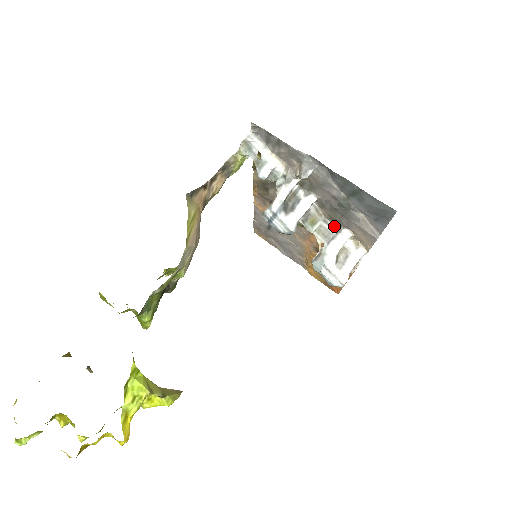
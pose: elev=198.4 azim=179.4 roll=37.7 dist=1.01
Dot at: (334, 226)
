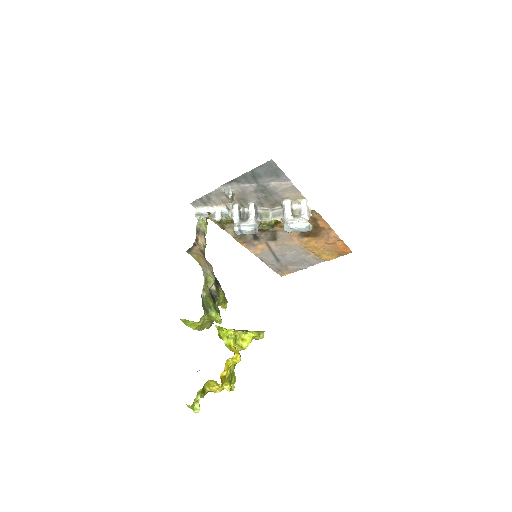
Dot at: (279, 207)
